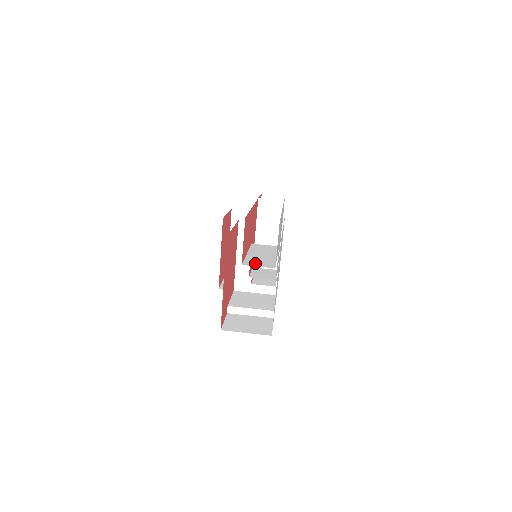
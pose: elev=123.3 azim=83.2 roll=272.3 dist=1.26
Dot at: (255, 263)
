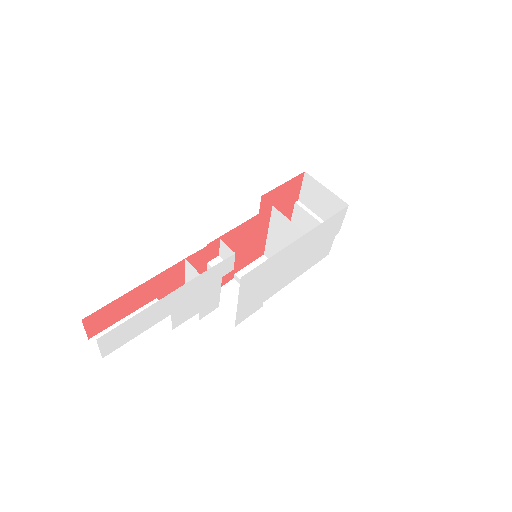
Dot at: occluded
